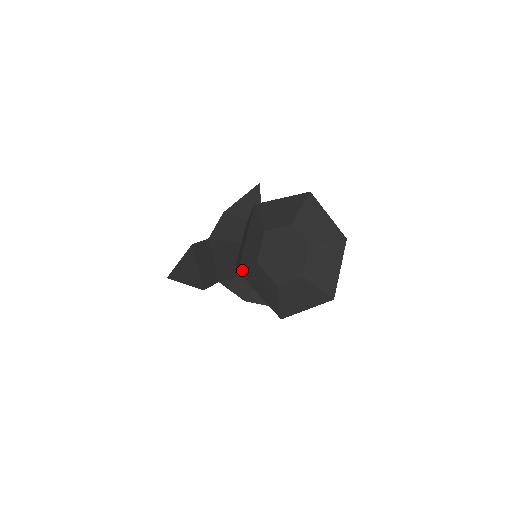
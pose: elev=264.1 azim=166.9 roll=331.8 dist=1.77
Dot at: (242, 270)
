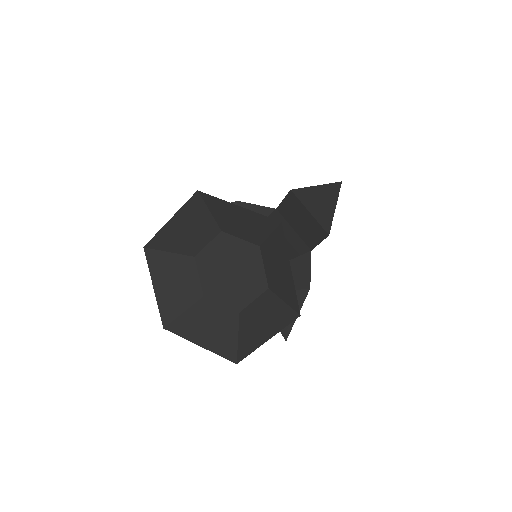
Dot at: (154, 250)
